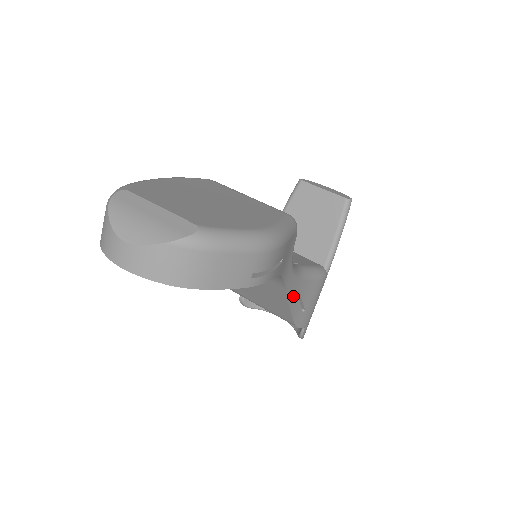
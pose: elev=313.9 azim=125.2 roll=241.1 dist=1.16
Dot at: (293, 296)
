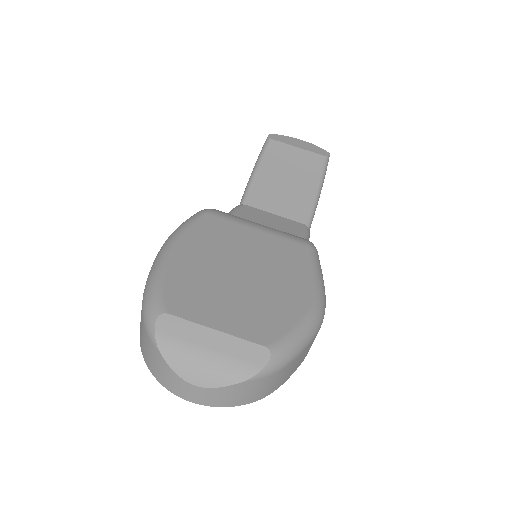
Dot at: occluded
